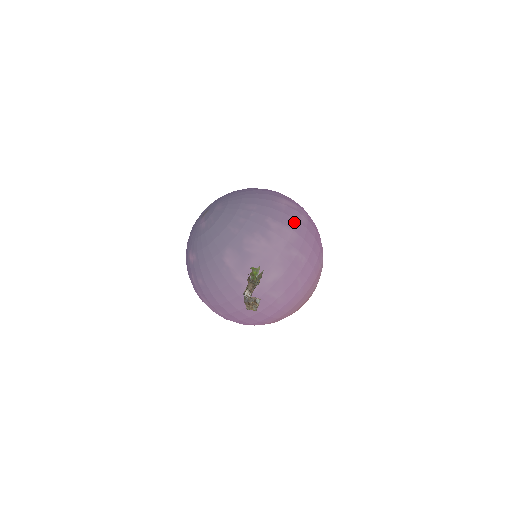
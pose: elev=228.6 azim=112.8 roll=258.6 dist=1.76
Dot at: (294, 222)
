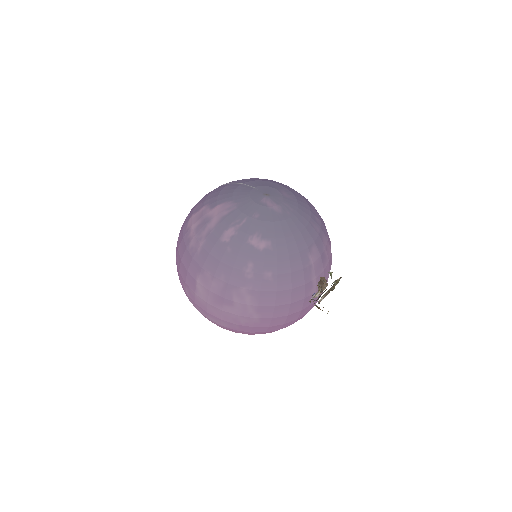
Dot at: occluded
